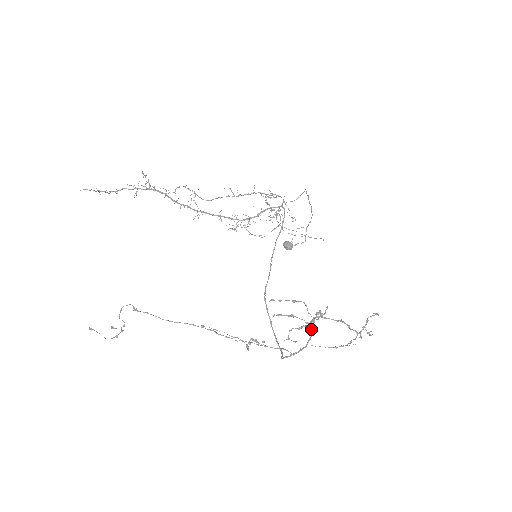
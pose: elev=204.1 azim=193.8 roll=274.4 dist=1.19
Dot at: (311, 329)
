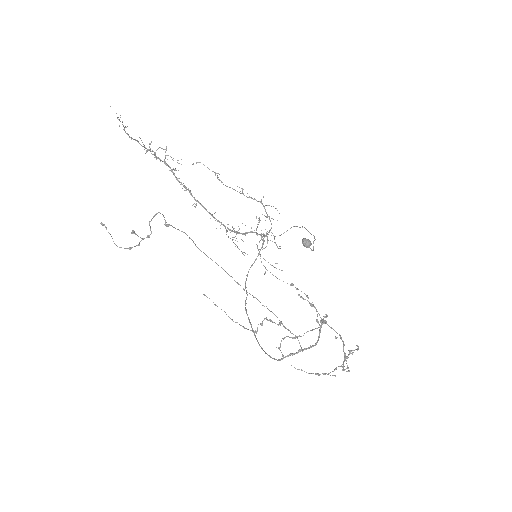
Dot at: (320, 329)
